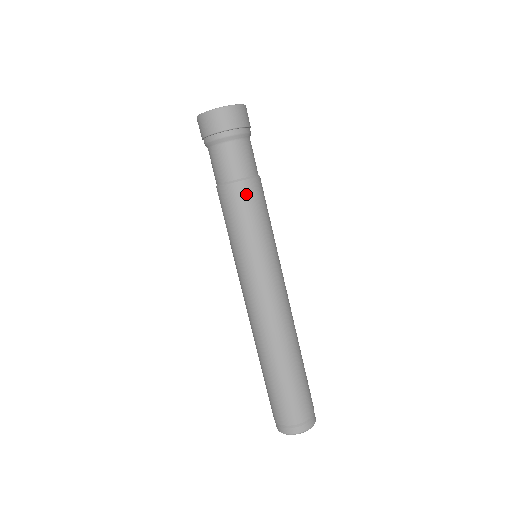
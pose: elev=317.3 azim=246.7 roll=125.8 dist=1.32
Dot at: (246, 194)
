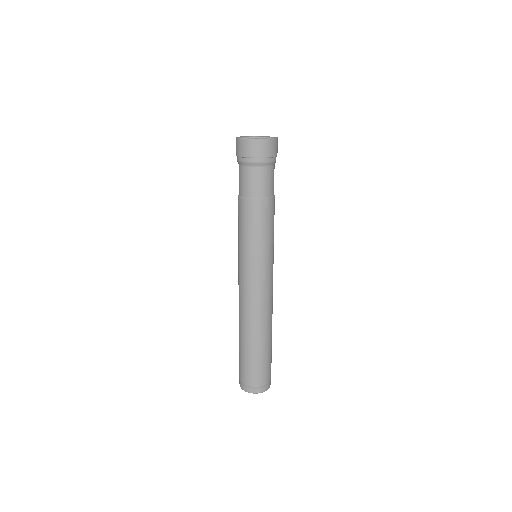
Dot at: (255, 210)
